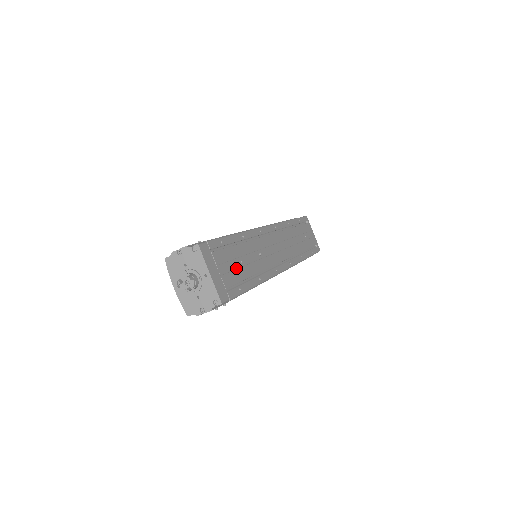
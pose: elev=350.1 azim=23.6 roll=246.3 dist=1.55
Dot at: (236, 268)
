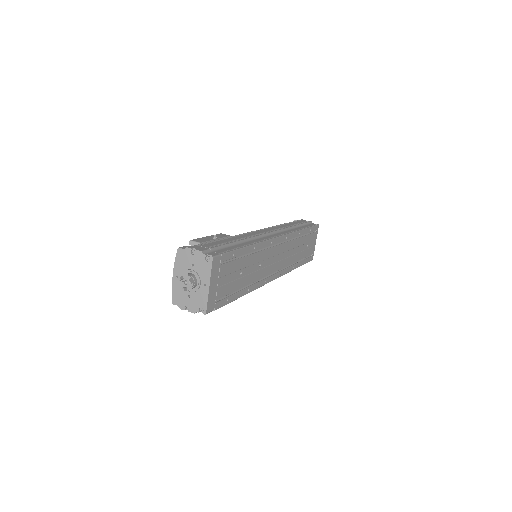
Dot at: (234, 280)
